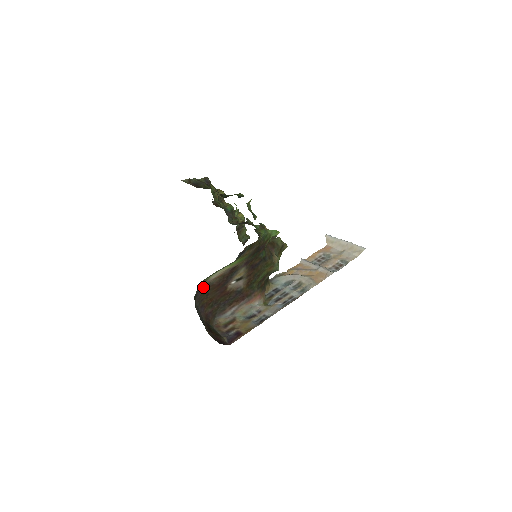
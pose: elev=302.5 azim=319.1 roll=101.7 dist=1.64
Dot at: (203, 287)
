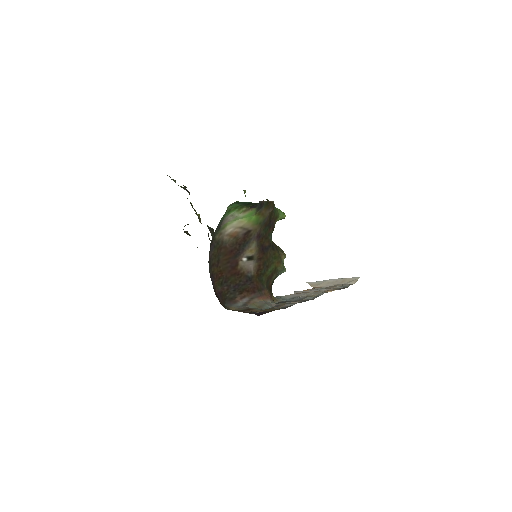
Dot at: (217, 241)
